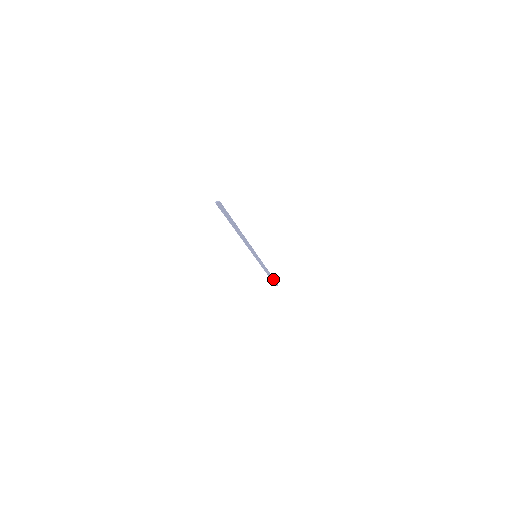
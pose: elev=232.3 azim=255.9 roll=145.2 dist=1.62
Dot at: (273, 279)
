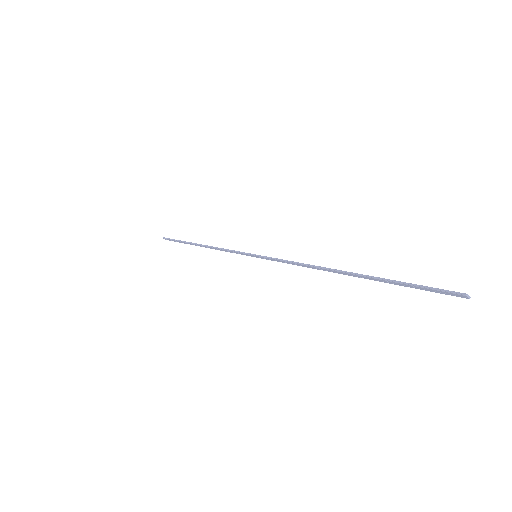
Dot at: (184, 242)
